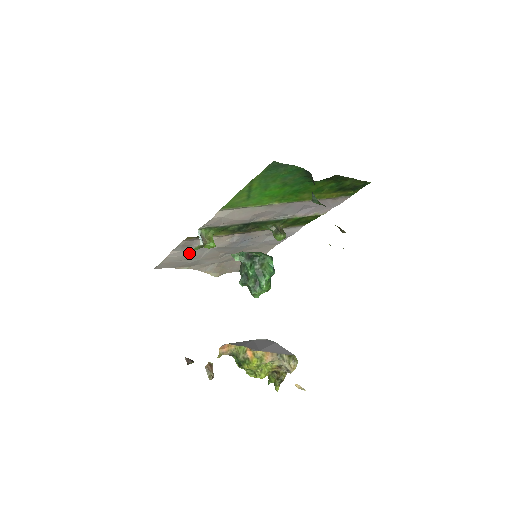
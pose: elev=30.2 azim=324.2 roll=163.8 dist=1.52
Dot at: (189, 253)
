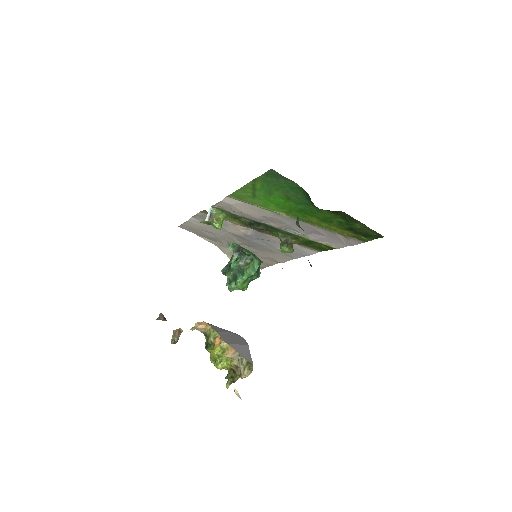
Dot at: (208, 226)
